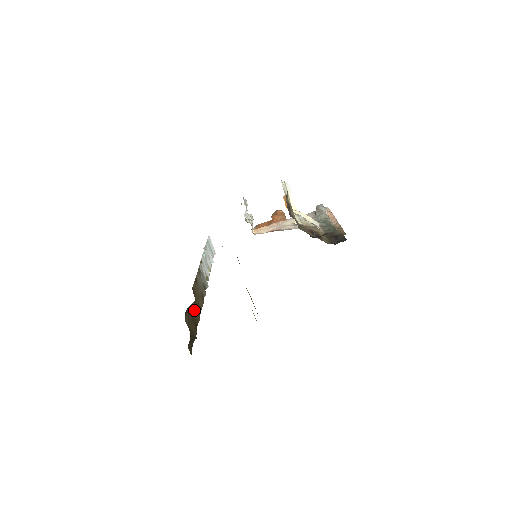
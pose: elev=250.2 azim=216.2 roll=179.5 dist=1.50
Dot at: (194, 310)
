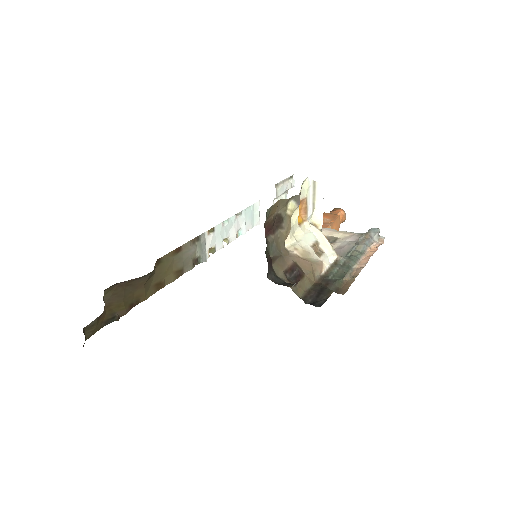
Dot at: (139, 286)
